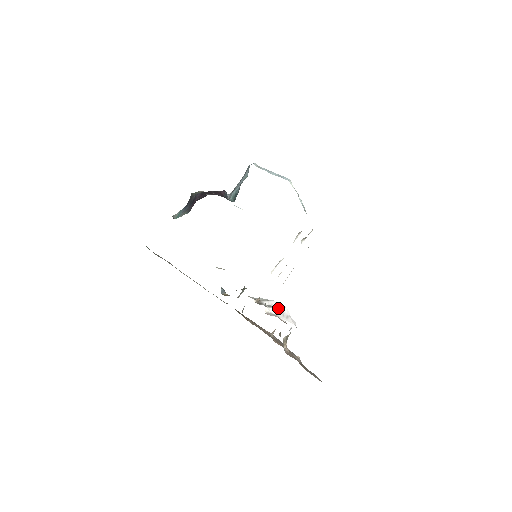
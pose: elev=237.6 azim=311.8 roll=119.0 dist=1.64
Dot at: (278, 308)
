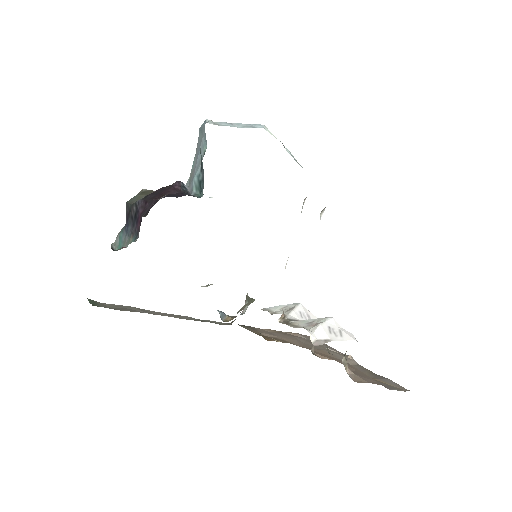
Dot at: (323, 326)
